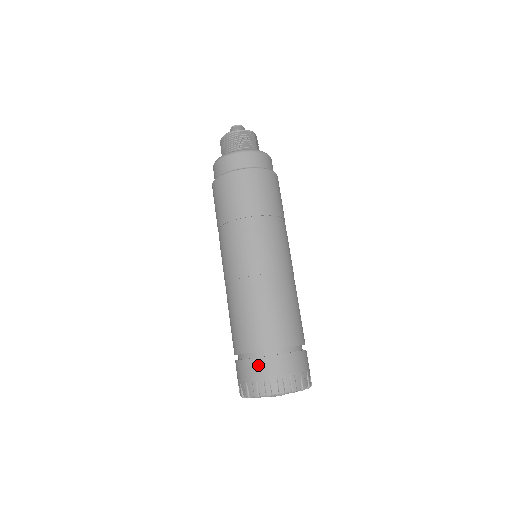
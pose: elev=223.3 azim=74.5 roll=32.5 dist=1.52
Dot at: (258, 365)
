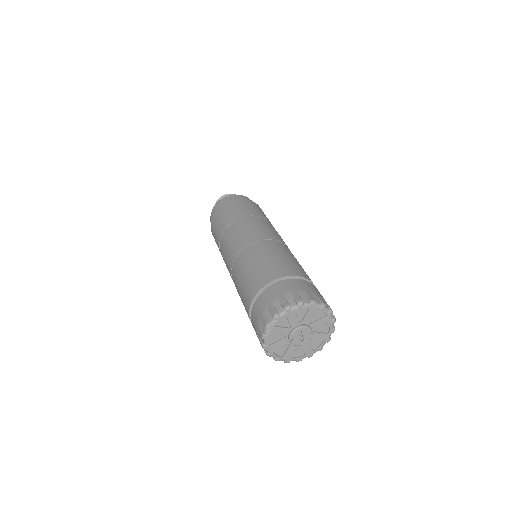
Dot at: (270, 292)
